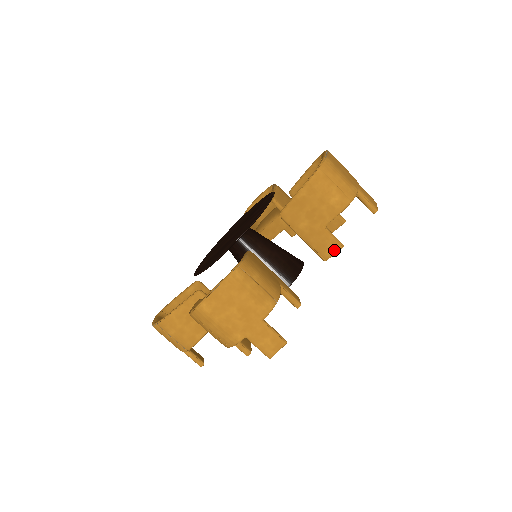
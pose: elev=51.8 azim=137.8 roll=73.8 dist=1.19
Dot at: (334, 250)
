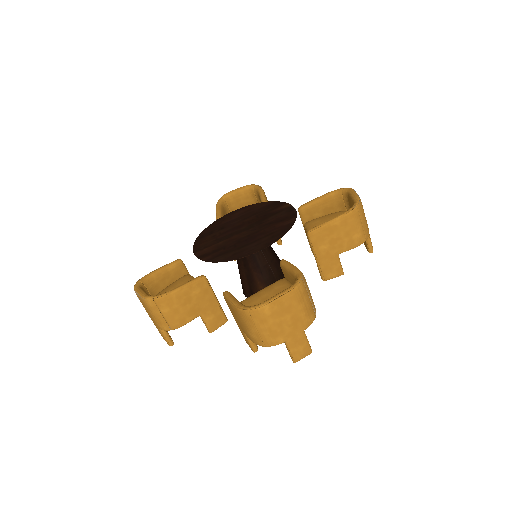
Dot at: (336, 275)
